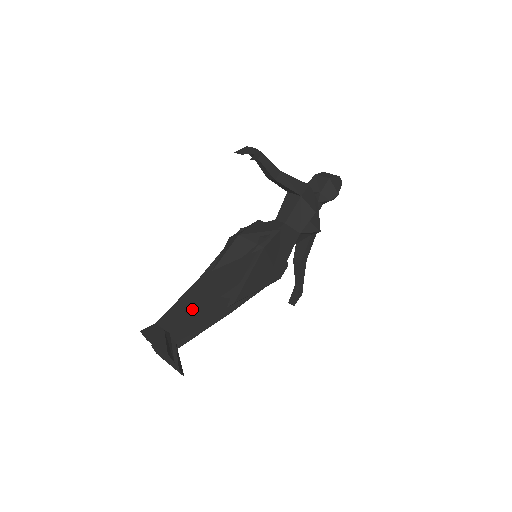
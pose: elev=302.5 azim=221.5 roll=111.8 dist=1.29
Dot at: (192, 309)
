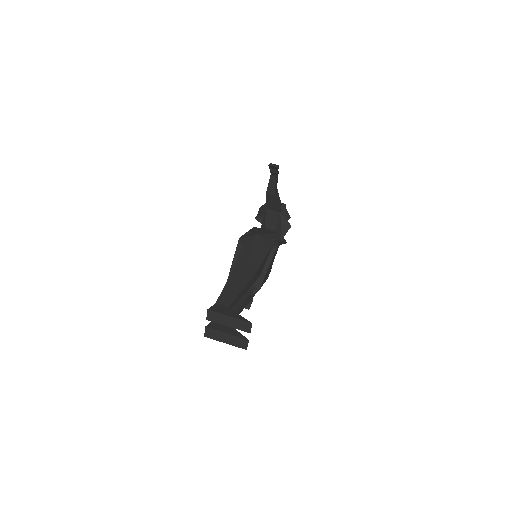
Dot at: (243, 291)
